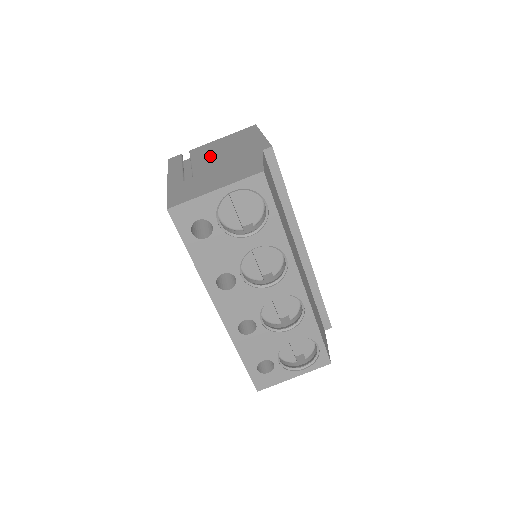
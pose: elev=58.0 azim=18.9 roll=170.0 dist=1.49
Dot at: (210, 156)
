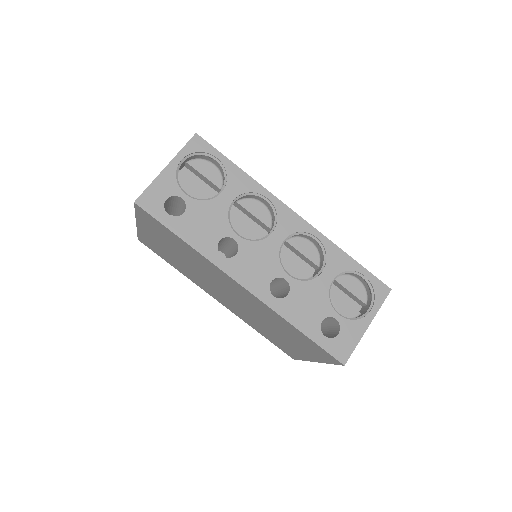
Dot at: occluded
